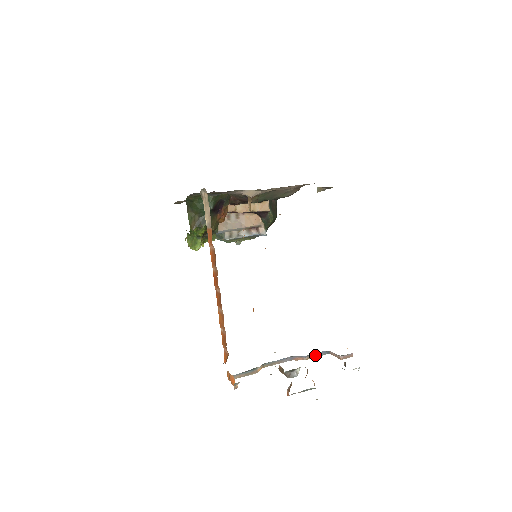
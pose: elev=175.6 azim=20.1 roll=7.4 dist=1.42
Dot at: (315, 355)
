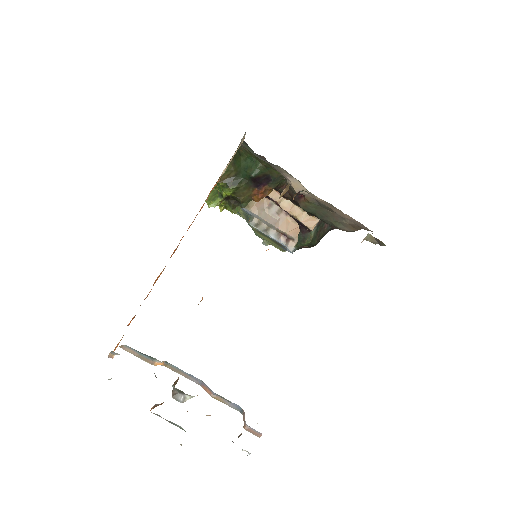
Dot at: (226, 401)
